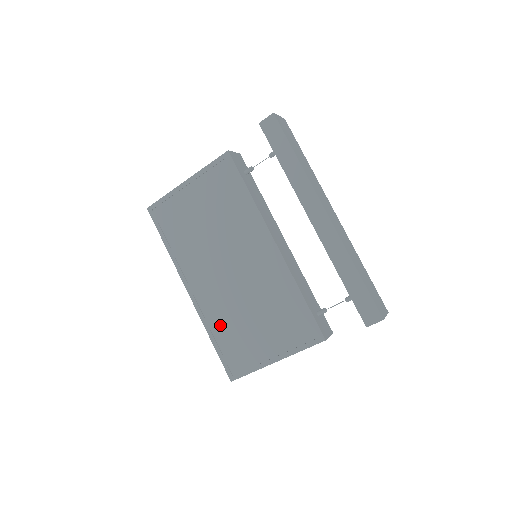
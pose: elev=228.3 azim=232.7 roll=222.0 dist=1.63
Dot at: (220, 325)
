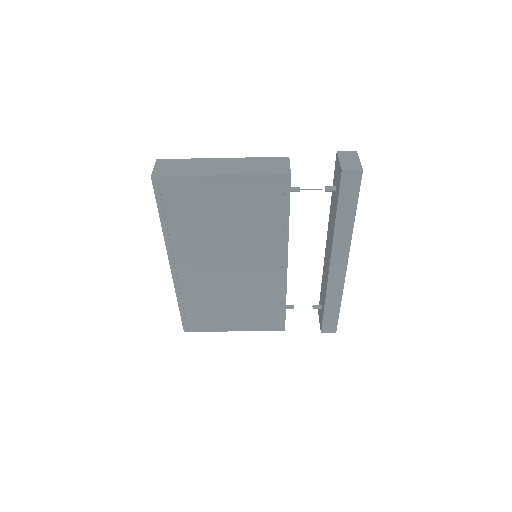
Dot at: (194, 298)
